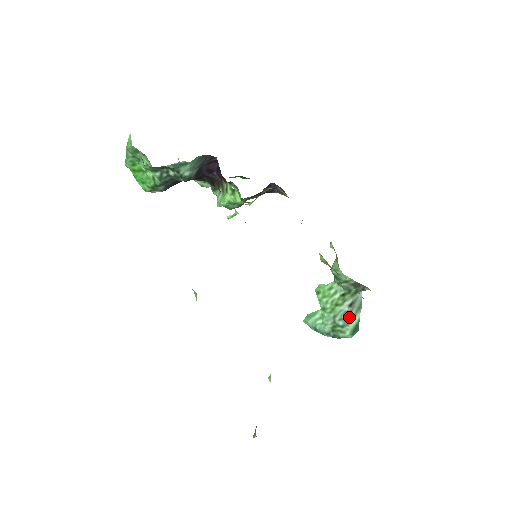
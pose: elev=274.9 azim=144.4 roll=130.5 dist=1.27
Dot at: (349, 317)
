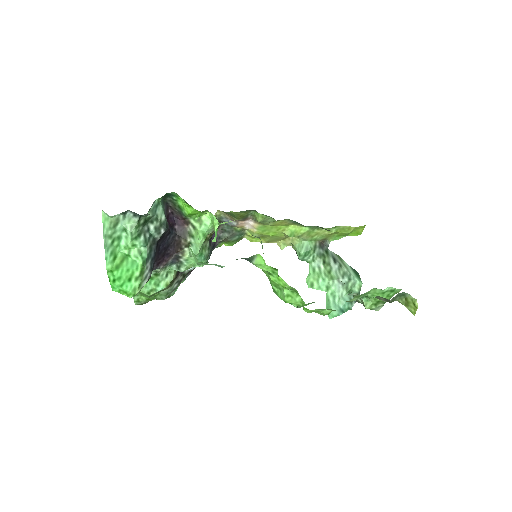
Dot at: (344, 269)
